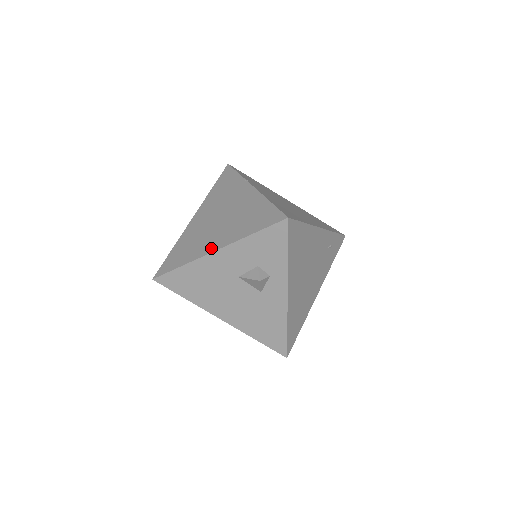
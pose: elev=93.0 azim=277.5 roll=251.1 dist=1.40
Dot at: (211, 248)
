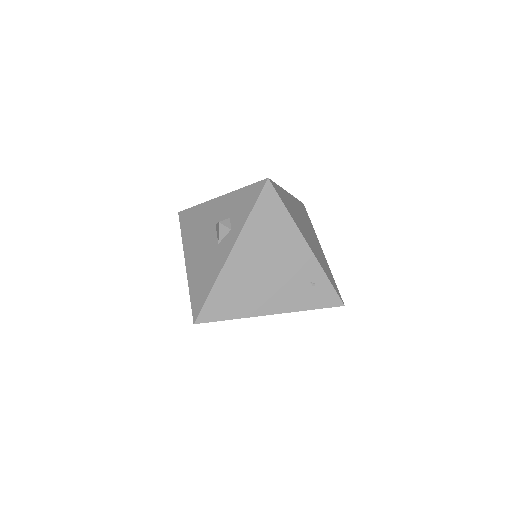
Dot at: occluded
